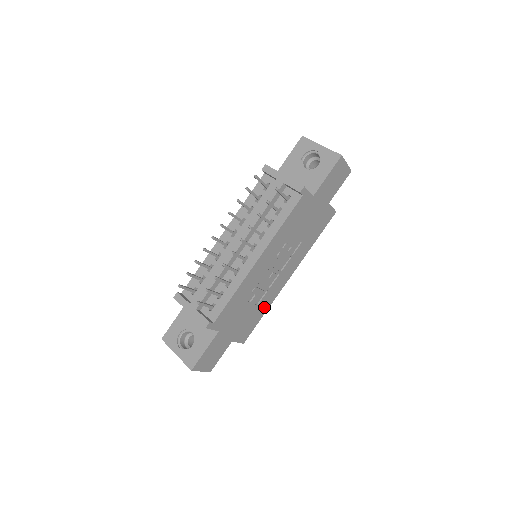
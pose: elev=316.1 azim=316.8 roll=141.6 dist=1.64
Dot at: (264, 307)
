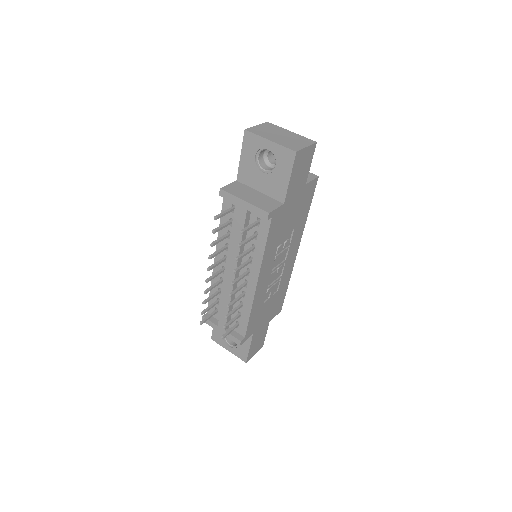
Dot at: (285, 284)
